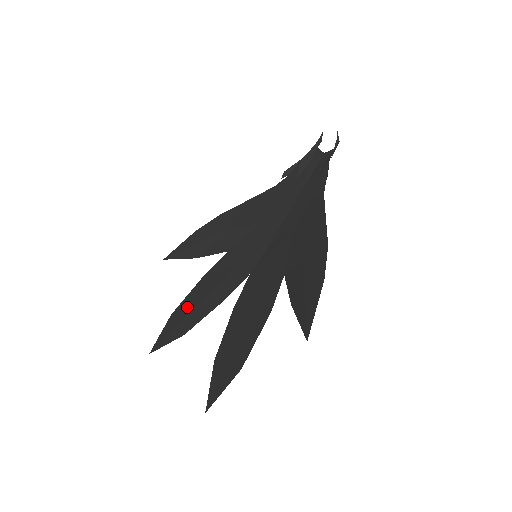
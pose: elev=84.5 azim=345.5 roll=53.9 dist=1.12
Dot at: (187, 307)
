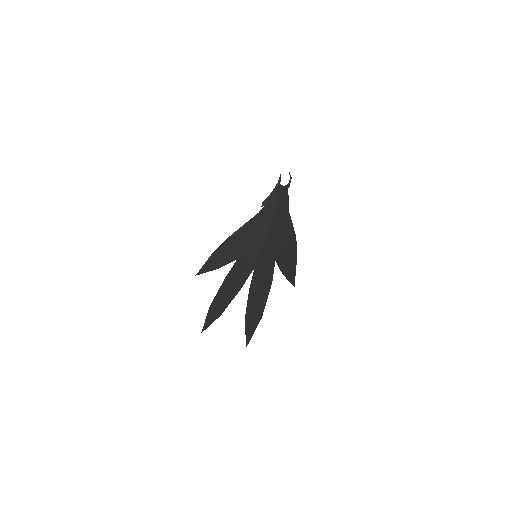
Dot at: (219, 299)
